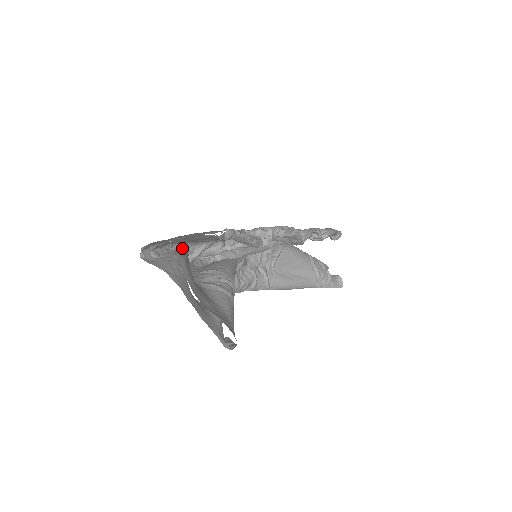
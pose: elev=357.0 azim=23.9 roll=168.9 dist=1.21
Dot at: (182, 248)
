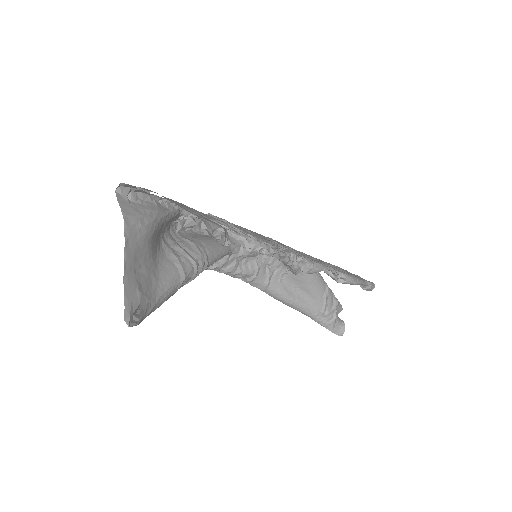
Dot at: (174, 206)
